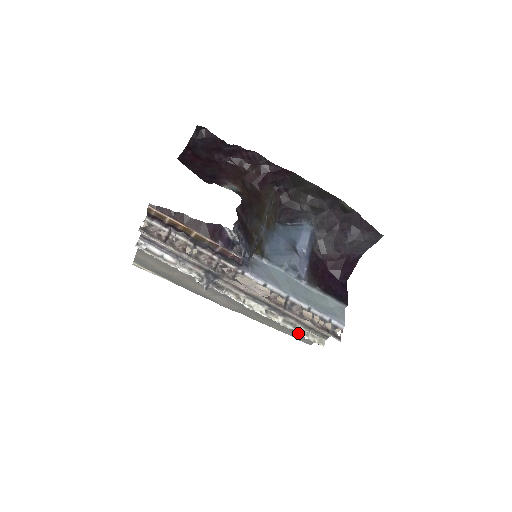
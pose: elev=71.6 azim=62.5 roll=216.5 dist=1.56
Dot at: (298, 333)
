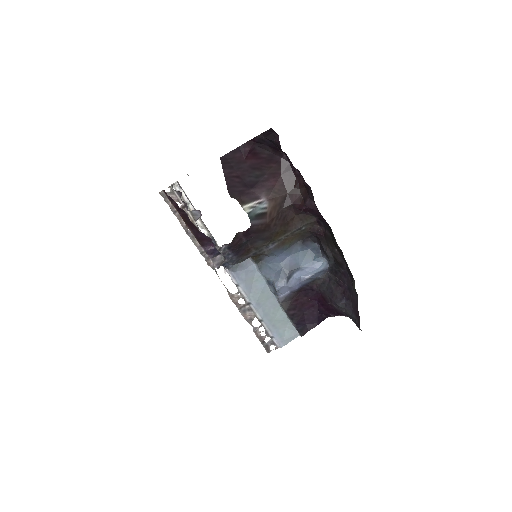
Dot at: occluded
